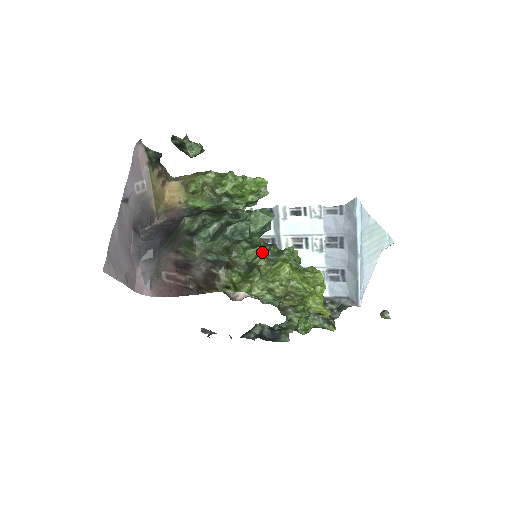
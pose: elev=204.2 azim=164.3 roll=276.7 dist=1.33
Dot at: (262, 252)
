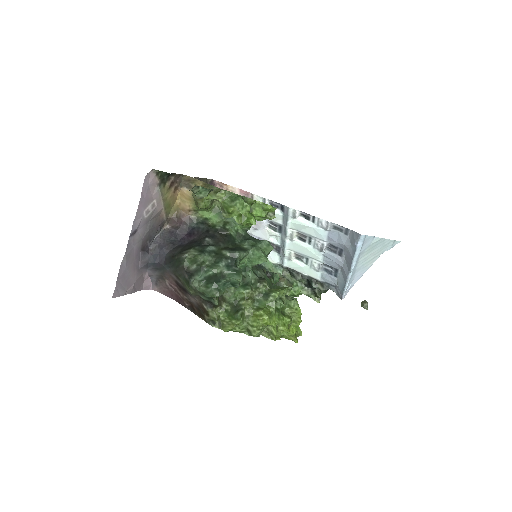
Dot at: (250, 294)
